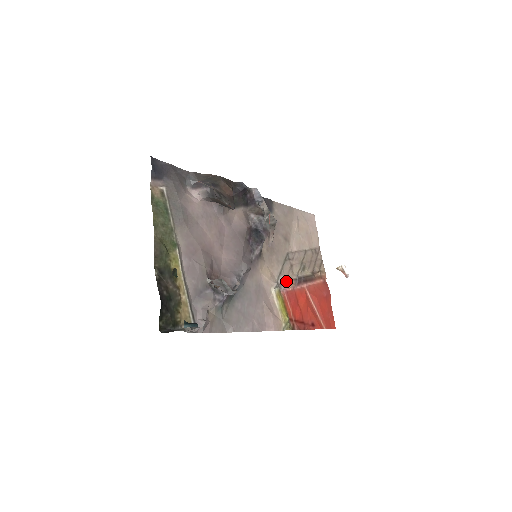
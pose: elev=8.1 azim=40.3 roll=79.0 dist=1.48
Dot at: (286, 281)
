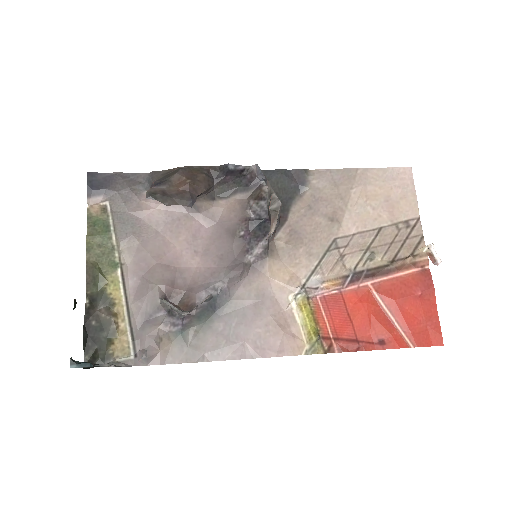
Dot at: (324, 281)
